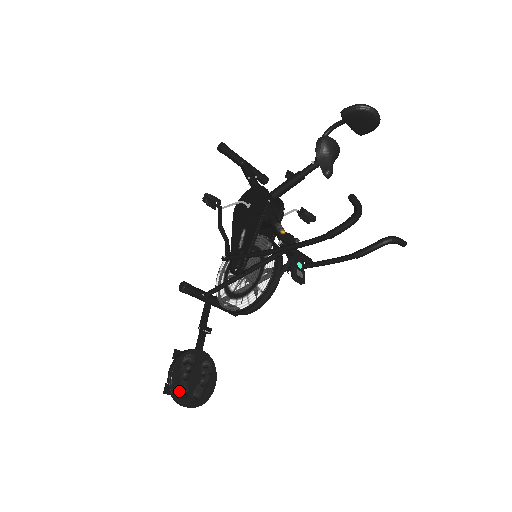
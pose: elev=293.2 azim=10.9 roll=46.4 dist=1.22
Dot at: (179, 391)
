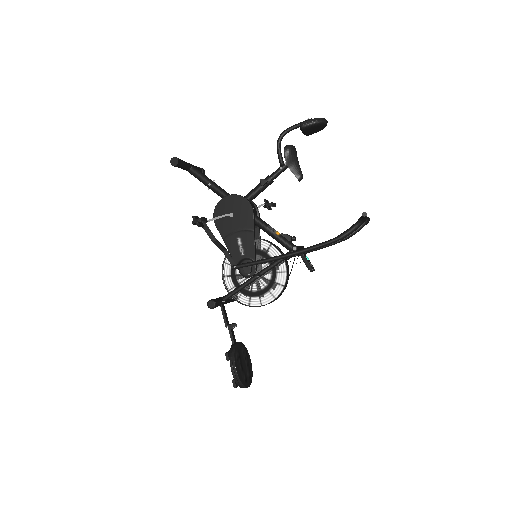
Dot at: (243, 380)
